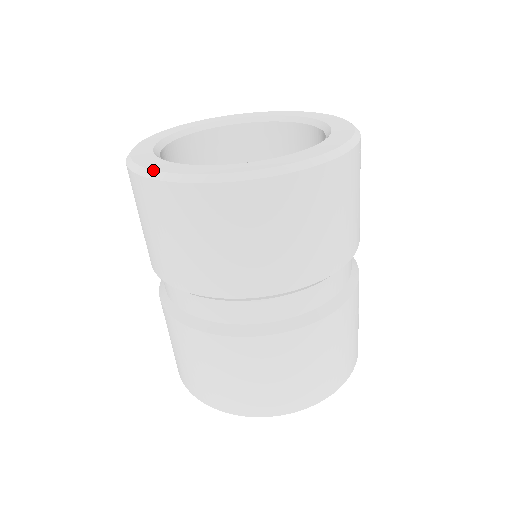
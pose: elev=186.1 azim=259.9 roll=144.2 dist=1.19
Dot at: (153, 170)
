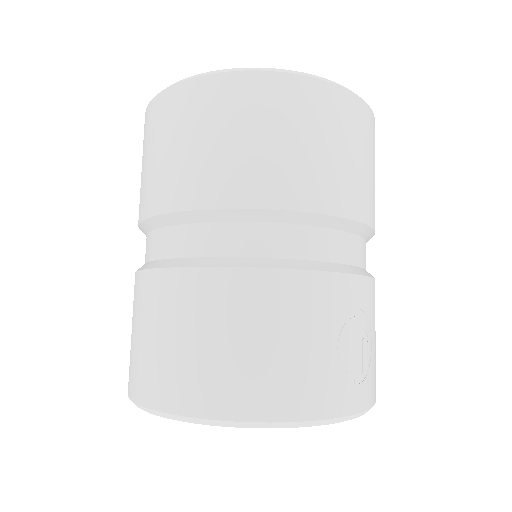
Dot at: occluded
